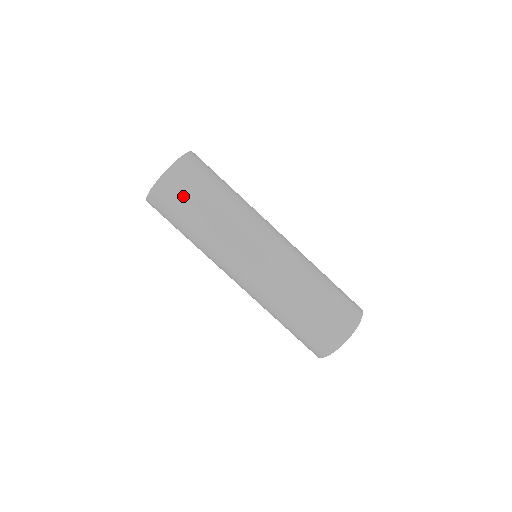
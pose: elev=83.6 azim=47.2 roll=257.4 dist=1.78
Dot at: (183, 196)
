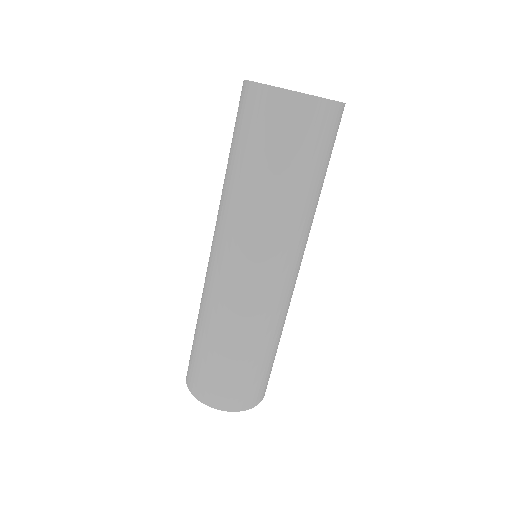
Dot at: (270, 136)
